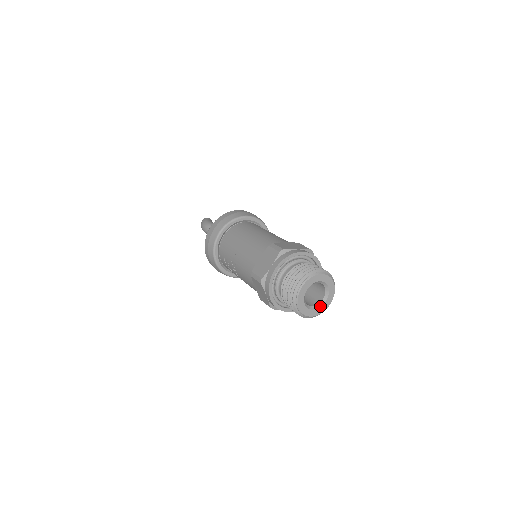
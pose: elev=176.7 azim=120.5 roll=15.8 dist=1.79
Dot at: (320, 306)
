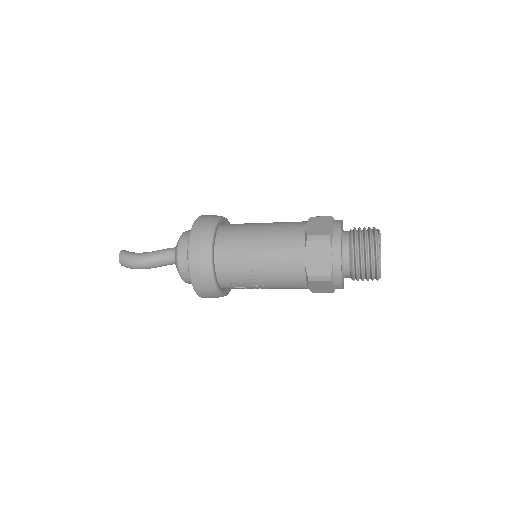
Dot at: occluded
